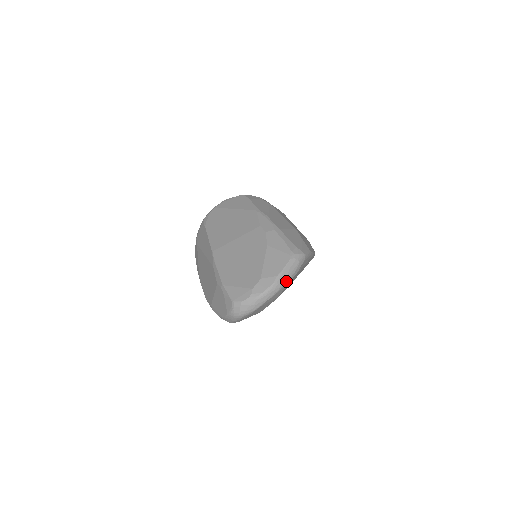
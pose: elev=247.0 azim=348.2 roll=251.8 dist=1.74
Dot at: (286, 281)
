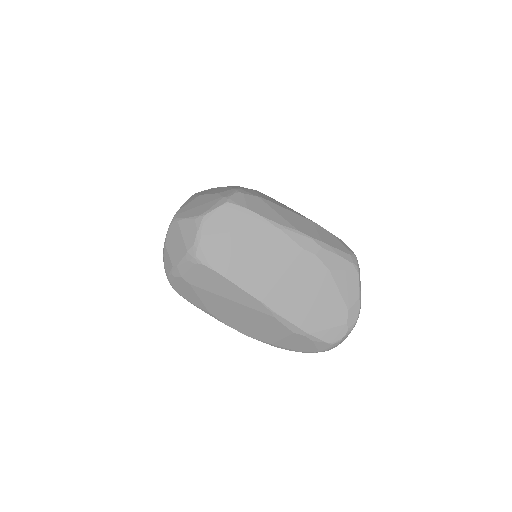
Dot at: occluded
